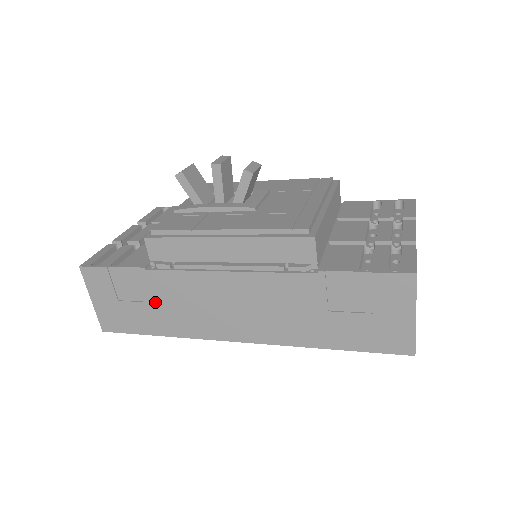
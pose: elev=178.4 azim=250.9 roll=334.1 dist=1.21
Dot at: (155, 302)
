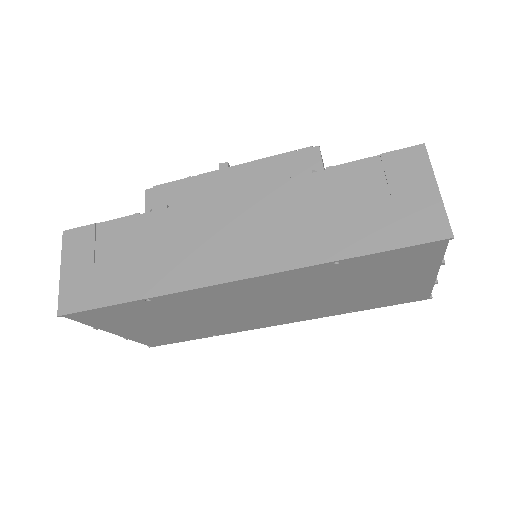
Dot at: (139, 253)
